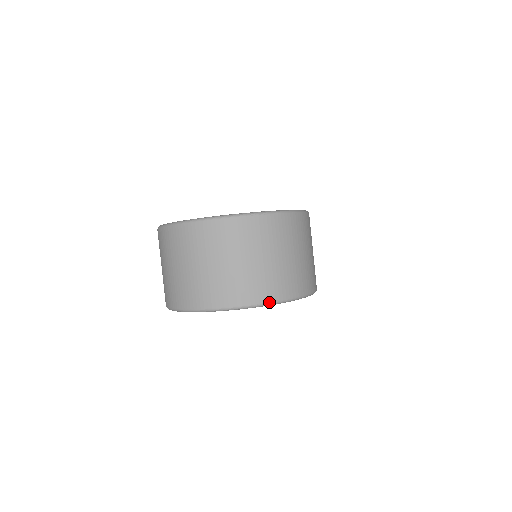
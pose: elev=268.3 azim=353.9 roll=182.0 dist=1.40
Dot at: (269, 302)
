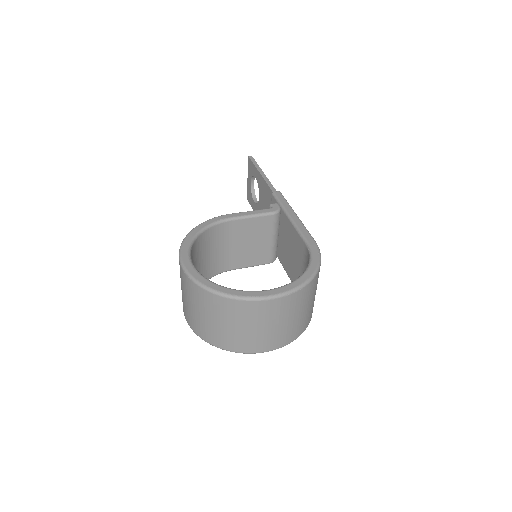
Dot at: (289, 343)
